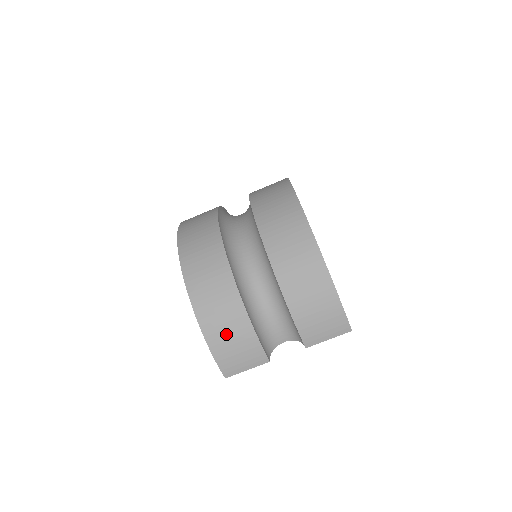
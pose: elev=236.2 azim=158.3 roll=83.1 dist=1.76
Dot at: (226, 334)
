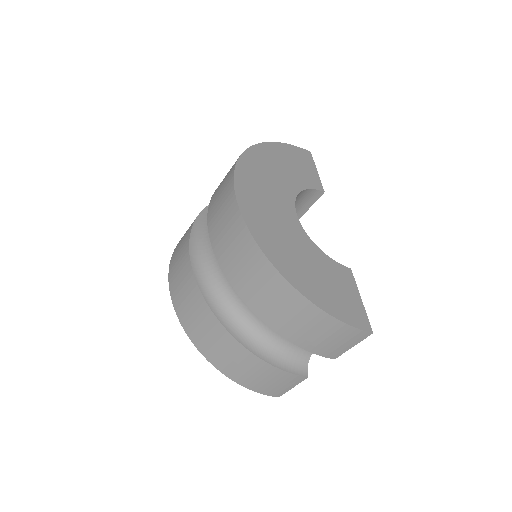
Dot at: (250, 375)
